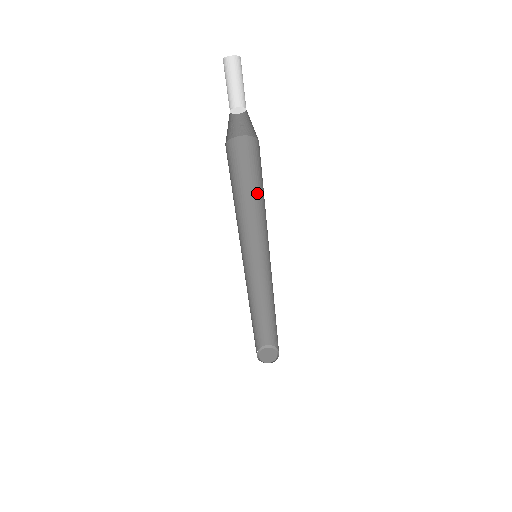
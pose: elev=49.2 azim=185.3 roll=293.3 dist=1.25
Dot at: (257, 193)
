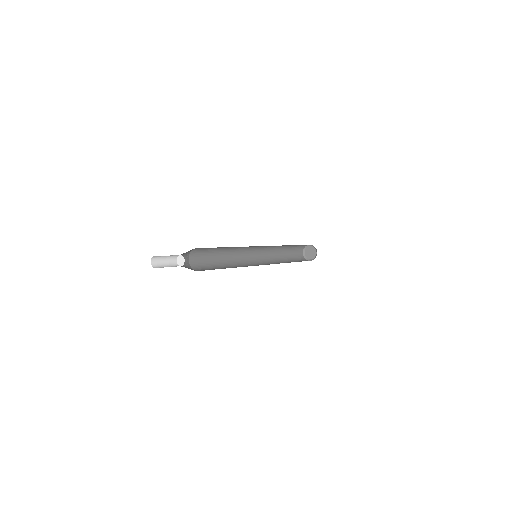
Dot at: occluded
